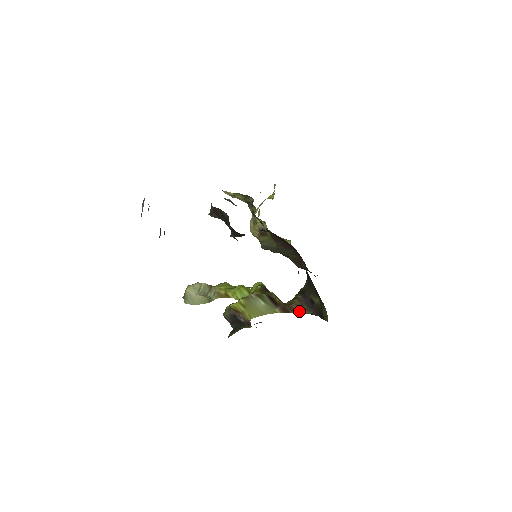
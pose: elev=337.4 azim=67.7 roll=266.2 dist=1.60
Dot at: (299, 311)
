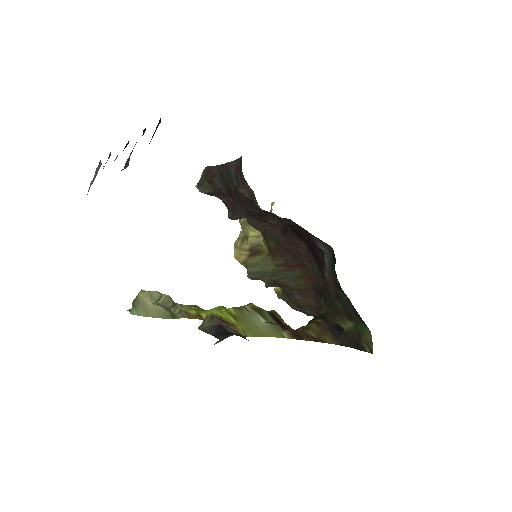
Dot at: (319, 339)
